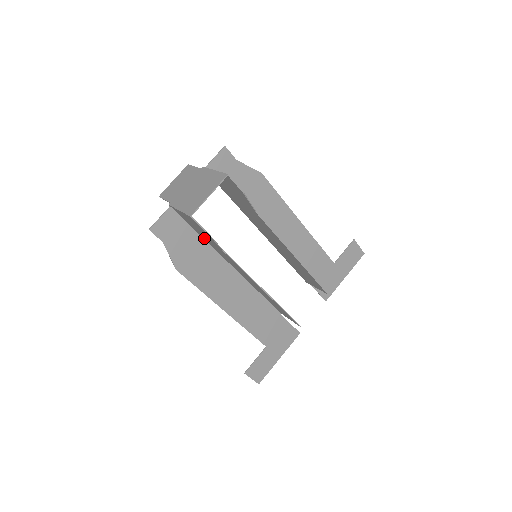
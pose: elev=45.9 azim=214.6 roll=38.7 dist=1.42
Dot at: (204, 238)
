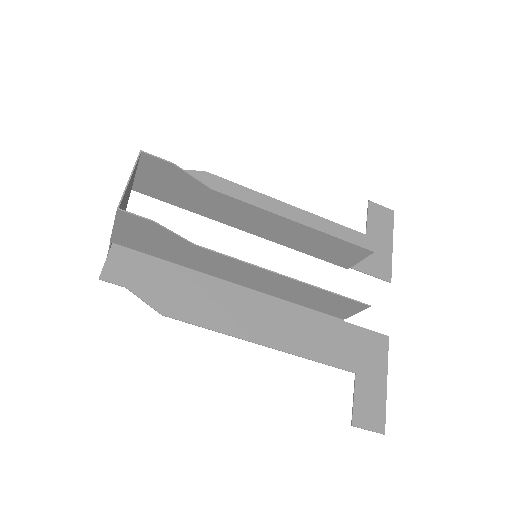
Dot at: (175, 260)
